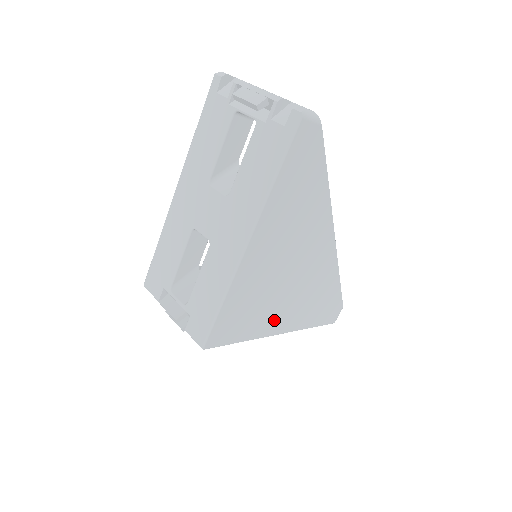
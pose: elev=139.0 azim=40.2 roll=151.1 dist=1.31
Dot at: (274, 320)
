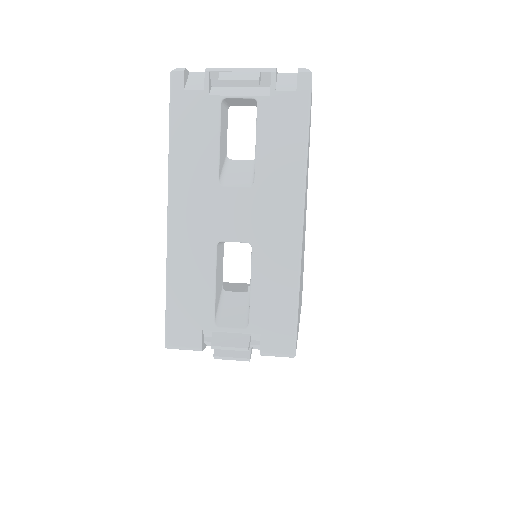
Dot at: occluded
